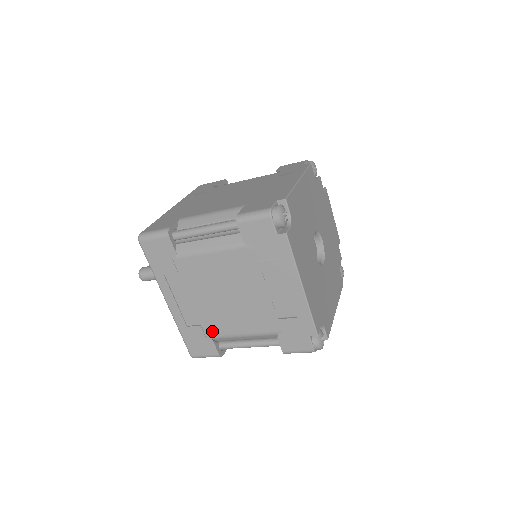
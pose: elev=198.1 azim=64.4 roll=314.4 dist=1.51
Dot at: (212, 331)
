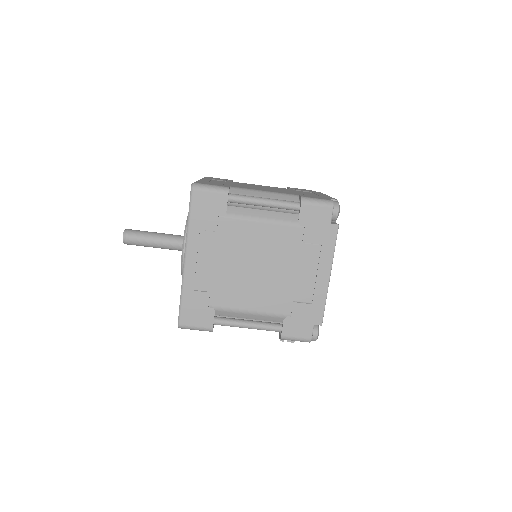
Dot at: (233, 186)
